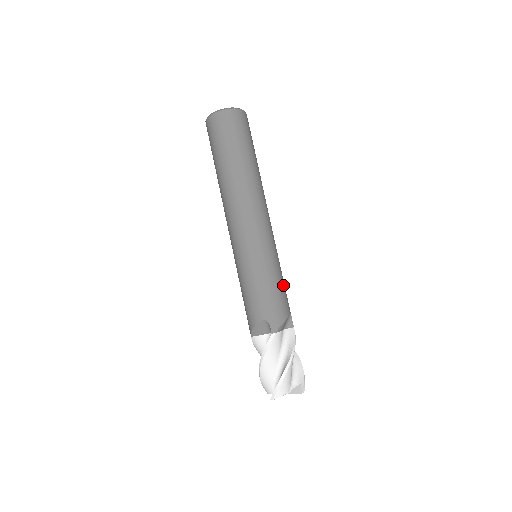
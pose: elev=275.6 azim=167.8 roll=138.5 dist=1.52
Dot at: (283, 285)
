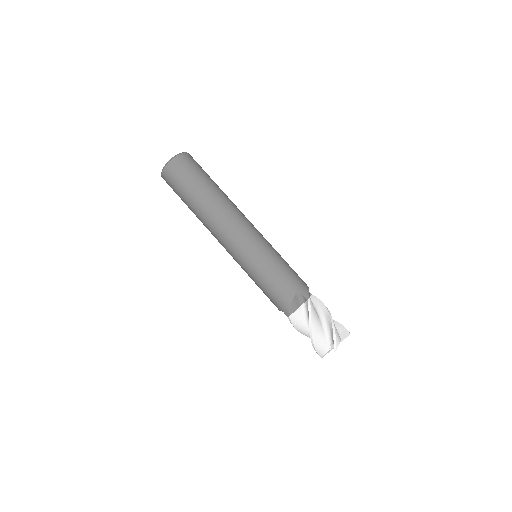
Dot at: occluded
